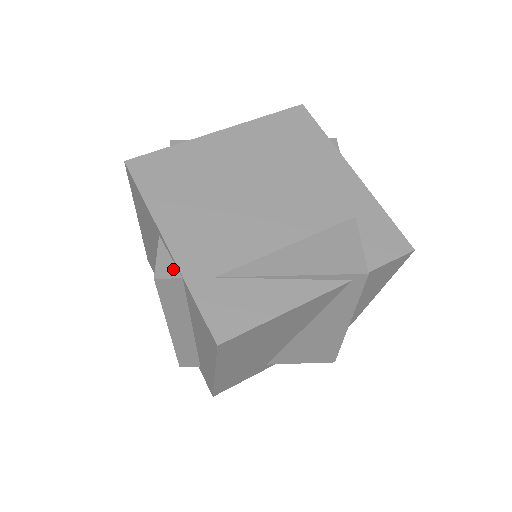
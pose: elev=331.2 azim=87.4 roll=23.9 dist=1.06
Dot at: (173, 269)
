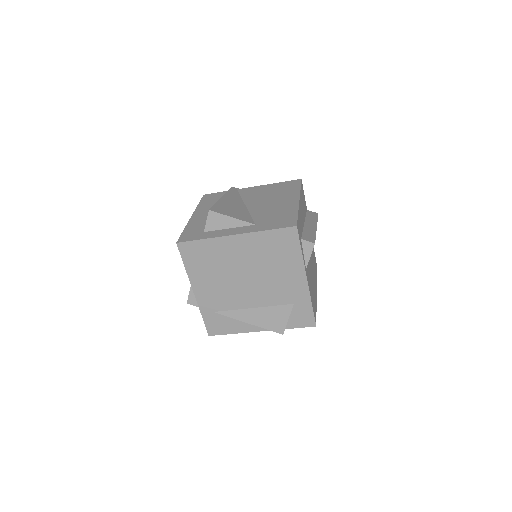
Dot at: (196, 301)
